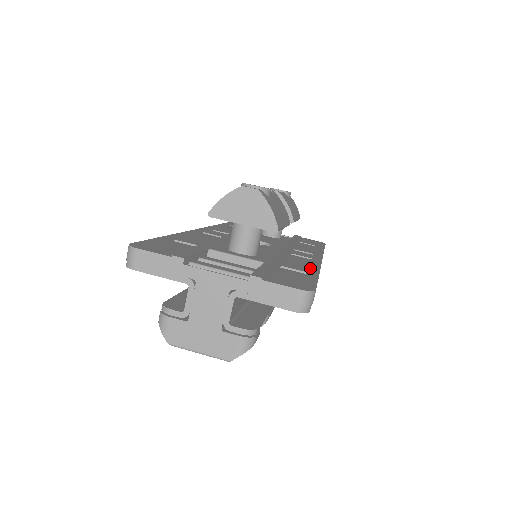
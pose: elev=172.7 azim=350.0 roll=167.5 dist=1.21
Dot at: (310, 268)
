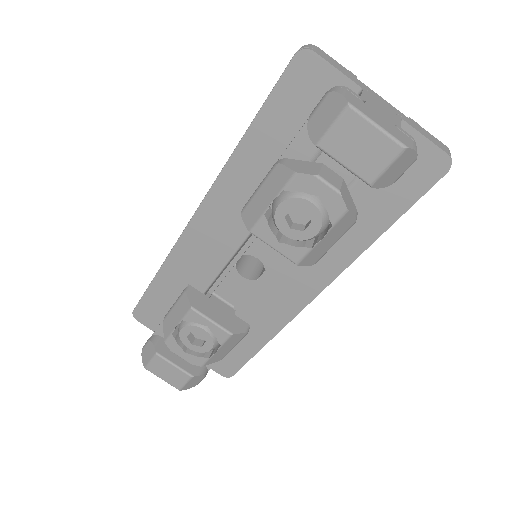
Dot at: occluded
